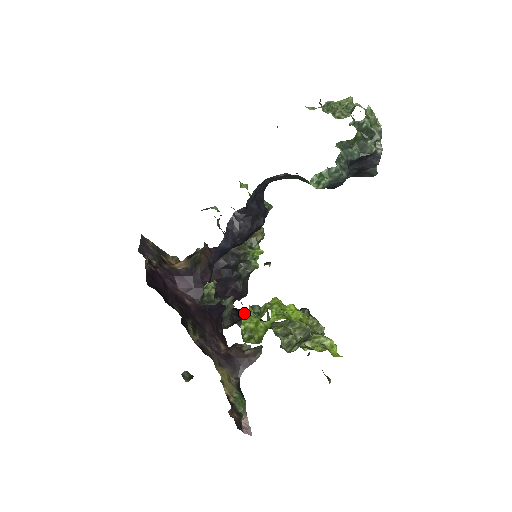
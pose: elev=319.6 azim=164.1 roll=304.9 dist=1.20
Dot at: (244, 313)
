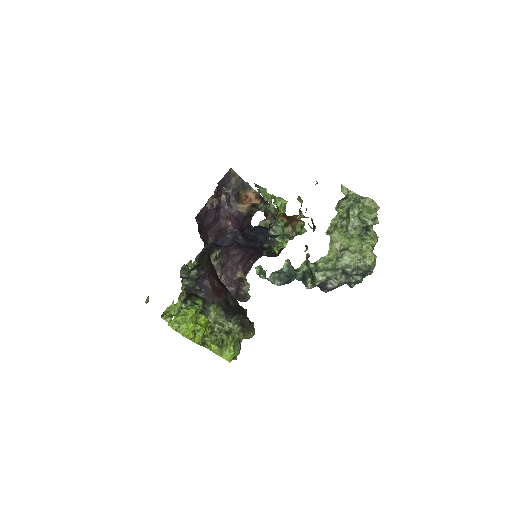
Dot at: occluded
